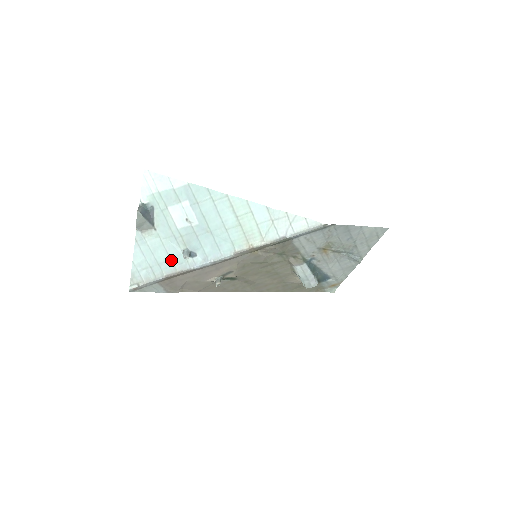
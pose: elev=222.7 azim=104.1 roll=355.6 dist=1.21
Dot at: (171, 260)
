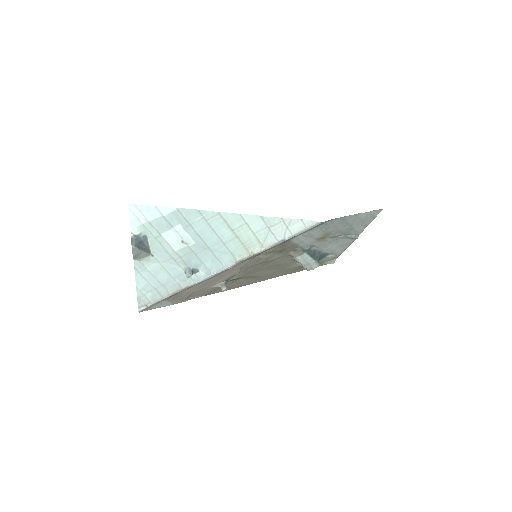
Dot at: (174, 279)
